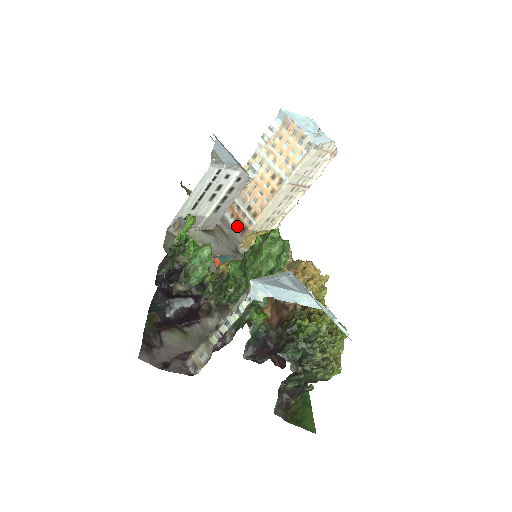
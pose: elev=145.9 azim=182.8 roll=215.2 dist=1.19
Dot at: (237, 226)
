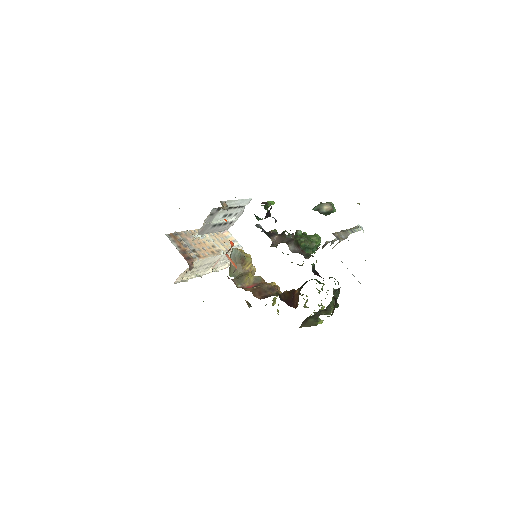
Dot at: (183, 254)
